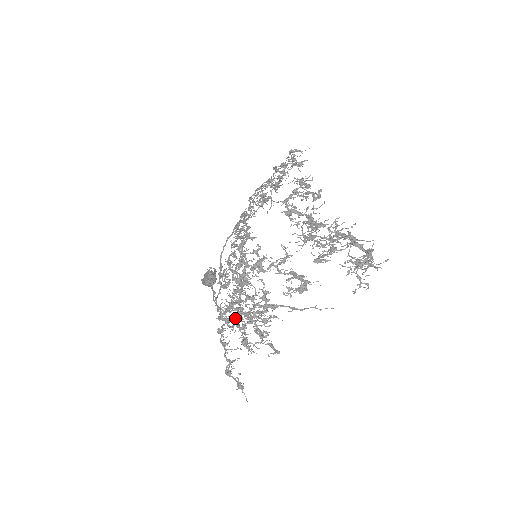
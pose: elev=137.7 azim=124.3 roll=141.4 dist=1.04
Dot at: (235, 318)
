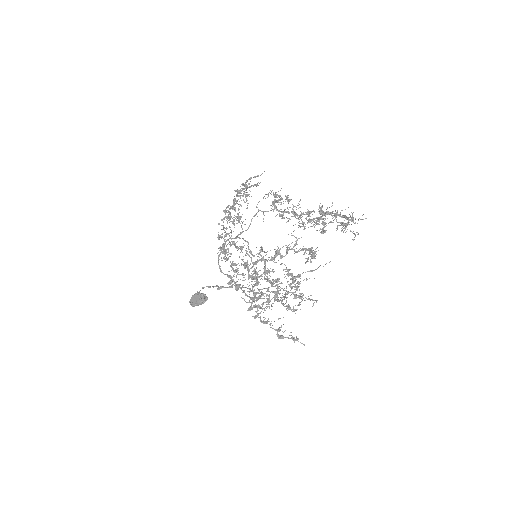
Dot at: (266, 301)
